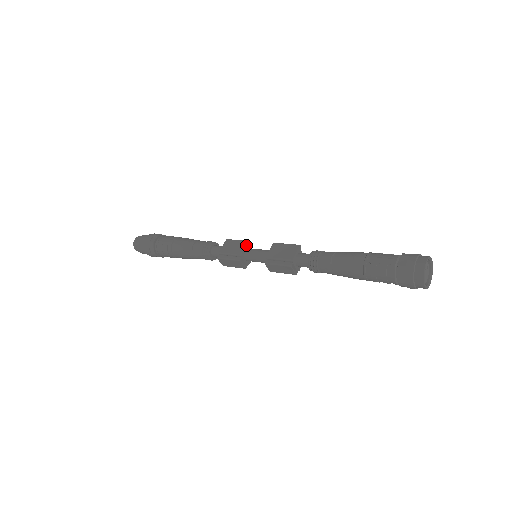
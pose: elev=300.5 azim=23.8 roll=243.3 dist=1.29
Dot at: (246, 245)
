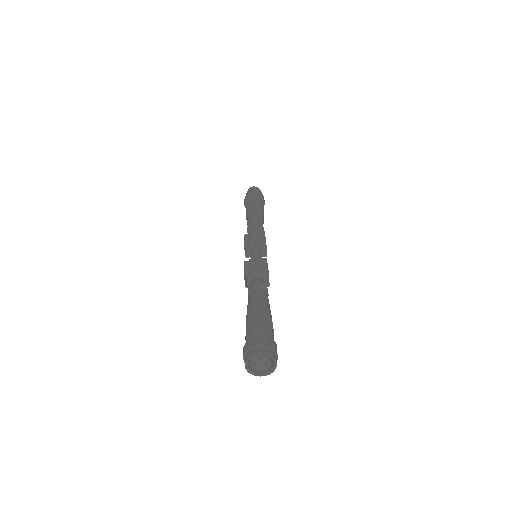
Dot at: (260, 244)
